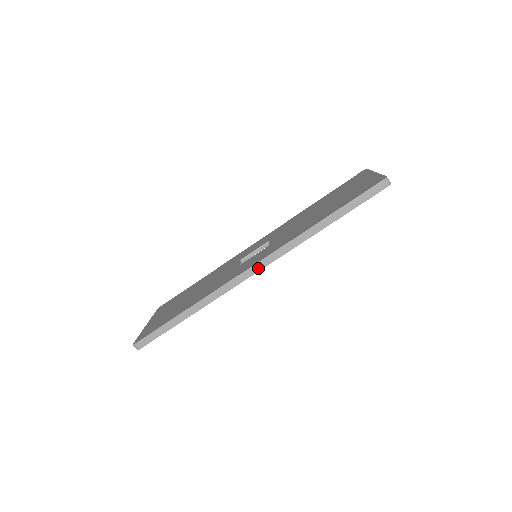
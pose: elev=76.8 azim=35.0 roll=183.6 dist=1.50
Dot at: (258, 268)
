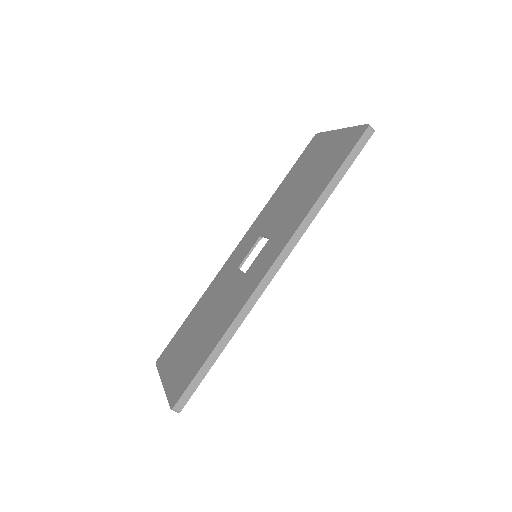
Dot at: (280, 262)
